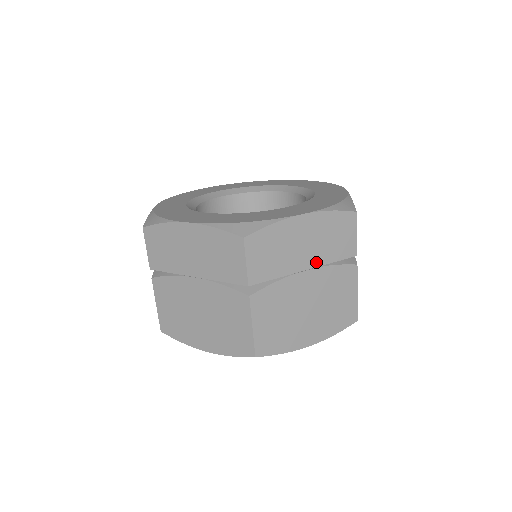
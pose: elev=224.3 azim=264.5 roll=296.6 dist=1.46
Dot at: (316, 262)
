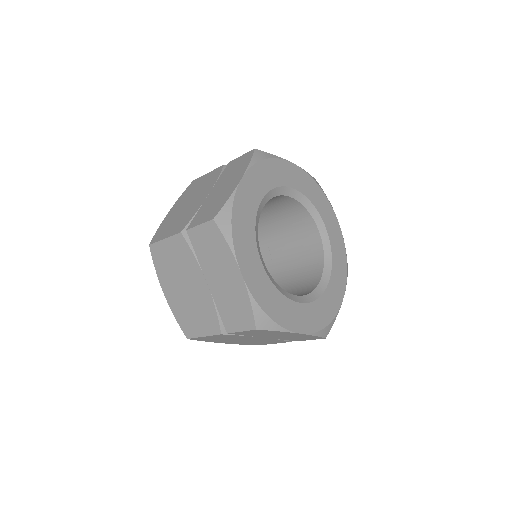
Dot at: (275, 338)
